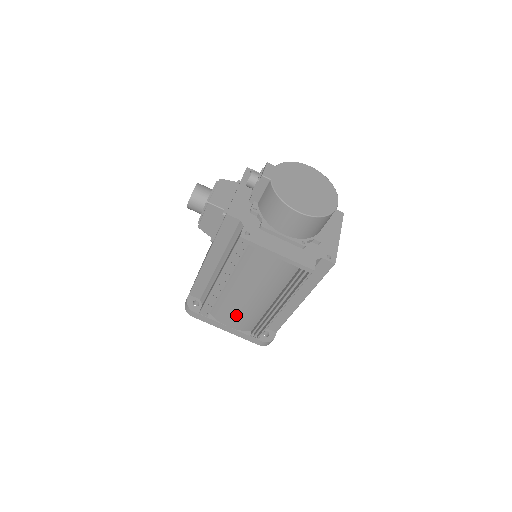
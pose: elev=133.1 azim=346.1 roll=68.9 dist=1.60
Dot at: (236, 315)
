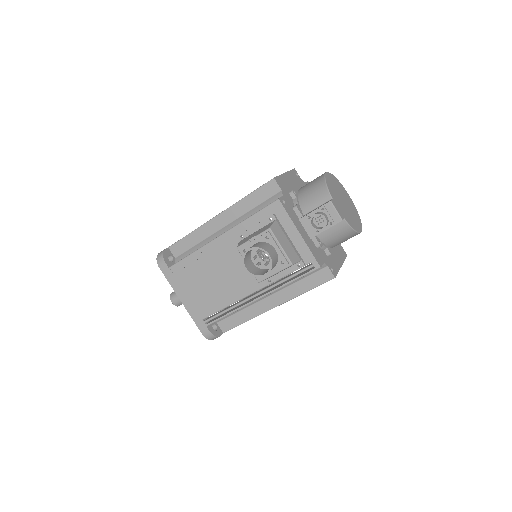
Dot at: occluded
